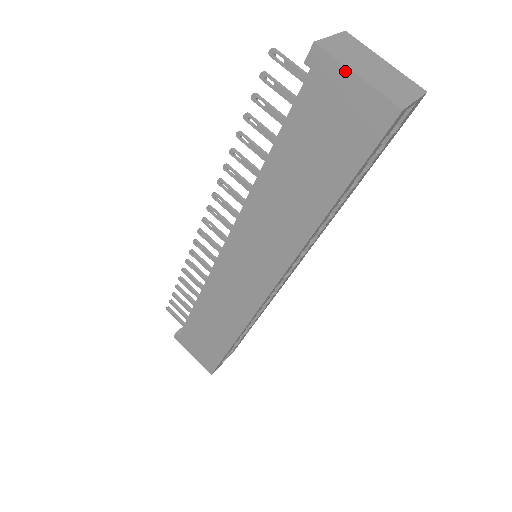
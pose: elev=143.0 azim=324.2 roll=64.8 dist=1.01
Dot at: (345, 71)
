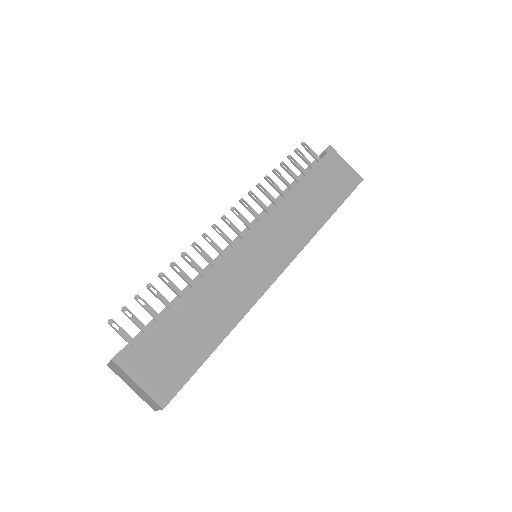
Dot at: (342, 159)
